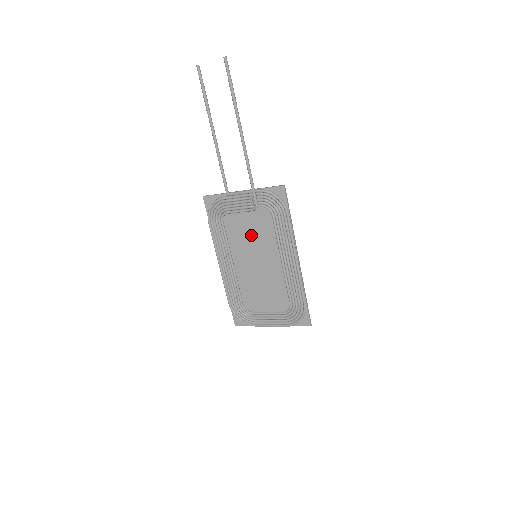
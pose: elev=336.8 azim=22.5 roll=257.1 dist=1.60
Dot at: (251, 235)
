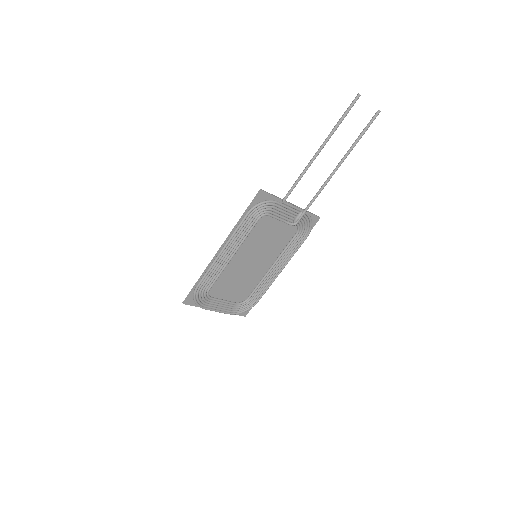
Dot at: (268, 239)
